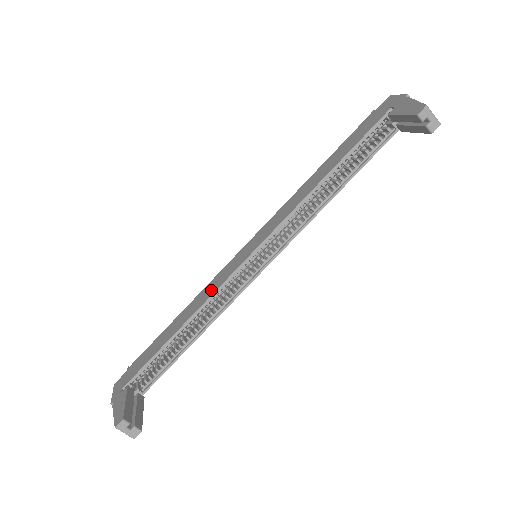
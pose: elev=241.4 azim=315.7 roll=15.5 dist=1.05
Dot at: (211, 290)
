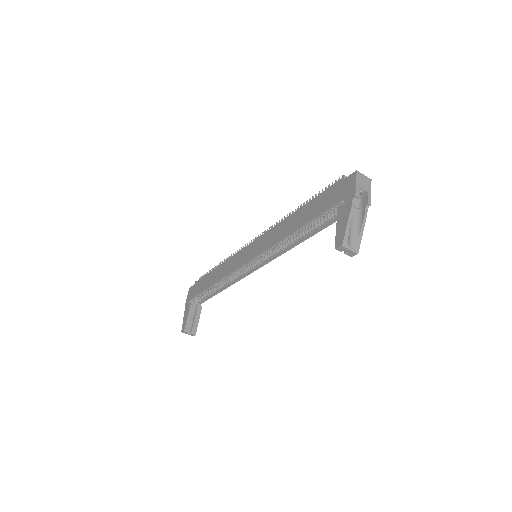
Dot at: (229, 268)
